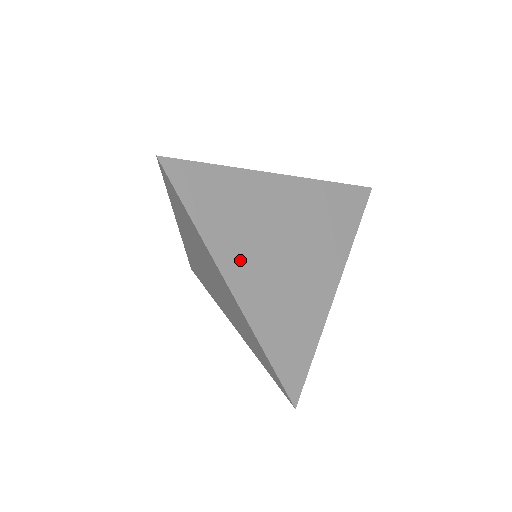
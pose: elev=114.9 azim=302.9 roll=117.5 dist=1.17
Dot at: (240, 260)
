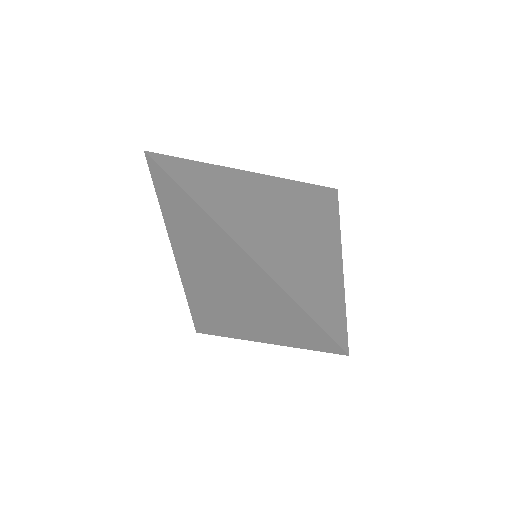
Dot at: (242, 226)
